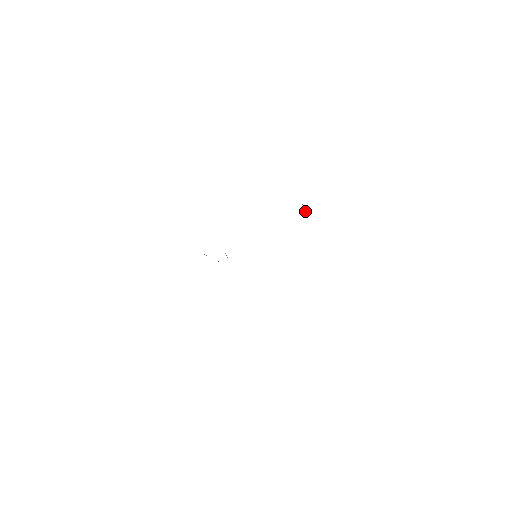
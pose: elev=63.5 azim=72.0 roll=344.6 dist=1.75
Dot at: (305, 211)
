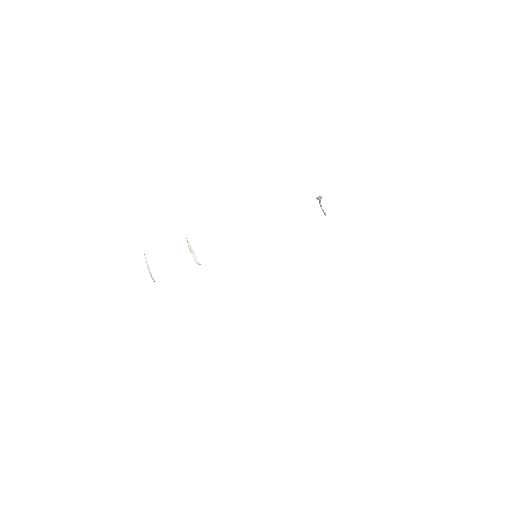
Dot at: (321, 208)
